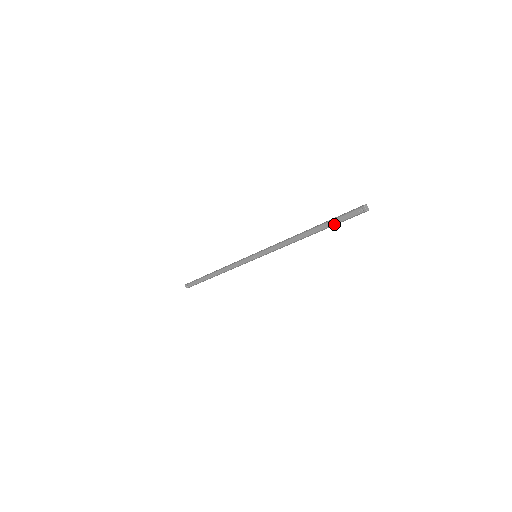
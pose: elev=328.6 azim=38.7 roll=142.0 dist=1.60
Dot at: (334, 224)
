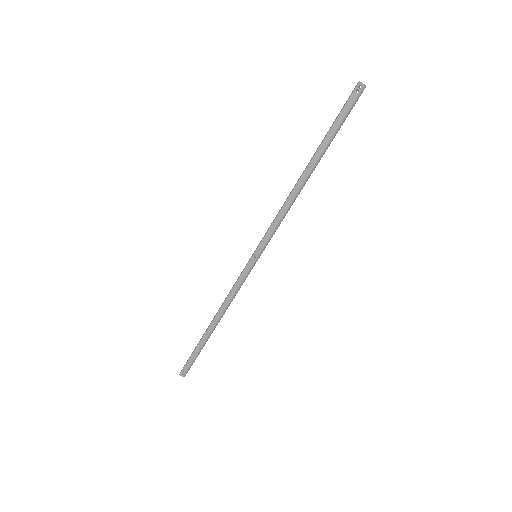
Dot at: (334, 132)
